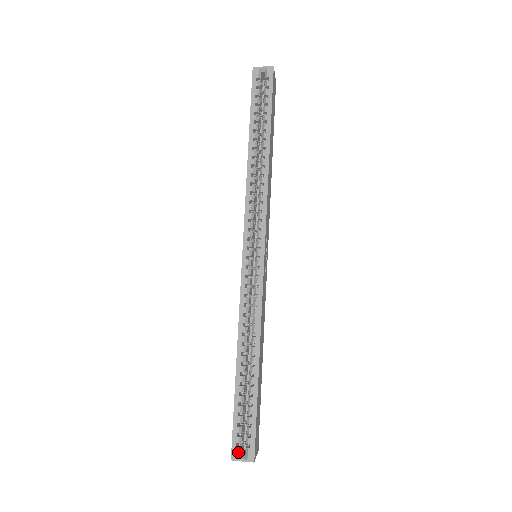
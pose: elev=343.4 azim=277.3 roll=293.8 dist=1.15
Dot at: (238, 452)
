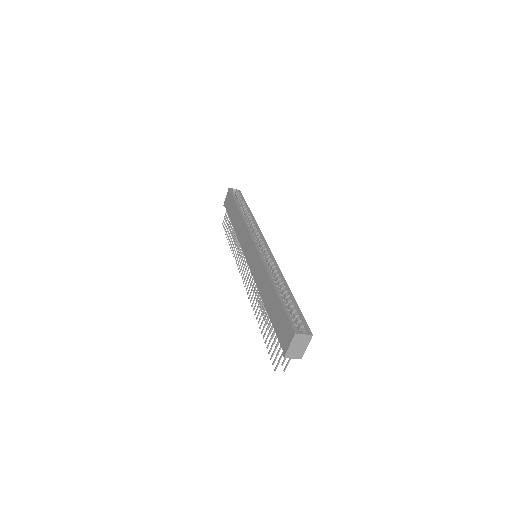
Dot at: (298, 329)
